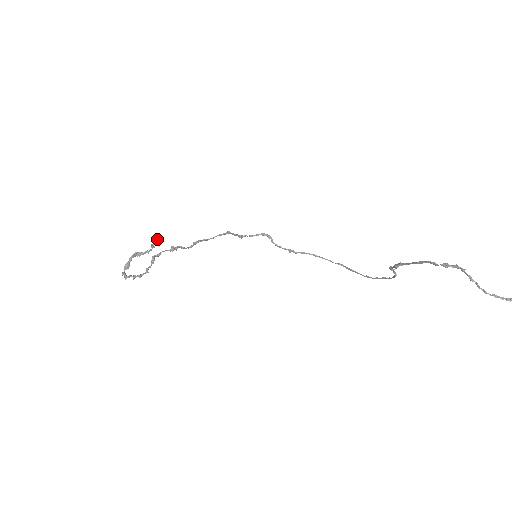
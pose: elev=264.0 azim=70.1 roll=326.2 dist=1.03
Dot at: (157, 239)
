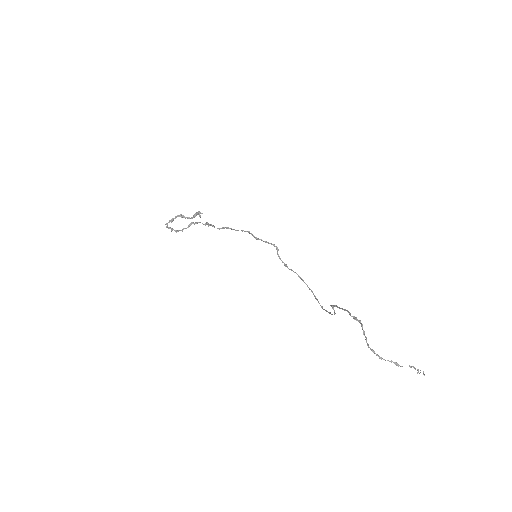
Dot at: (200, 212)
